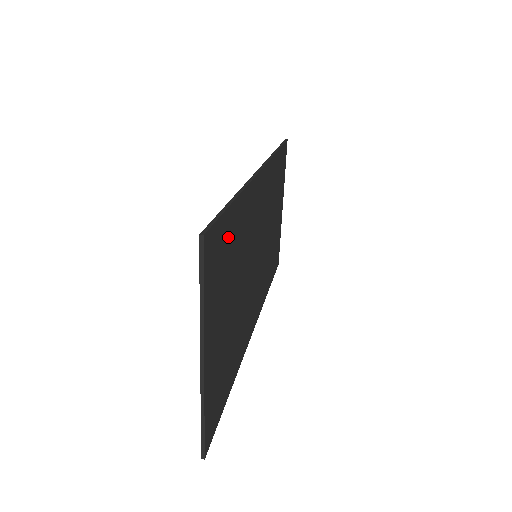
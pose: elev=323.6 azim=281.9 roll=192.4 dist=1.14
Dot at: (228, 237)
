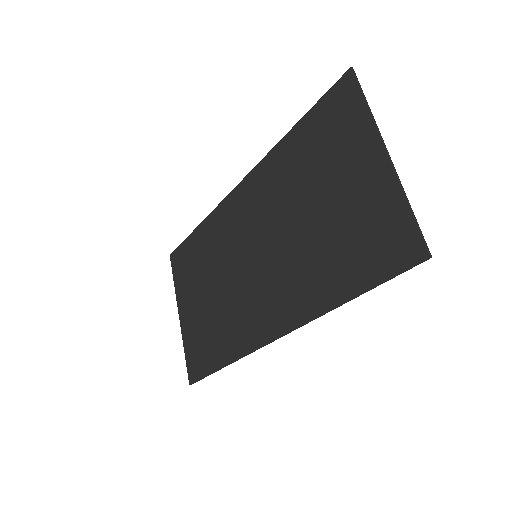
Dot at: (315, 133)
